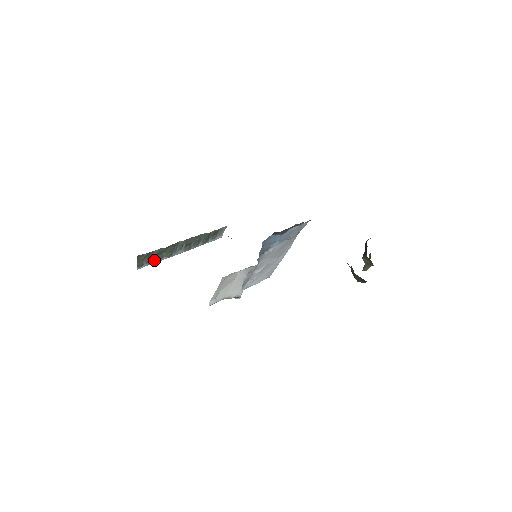
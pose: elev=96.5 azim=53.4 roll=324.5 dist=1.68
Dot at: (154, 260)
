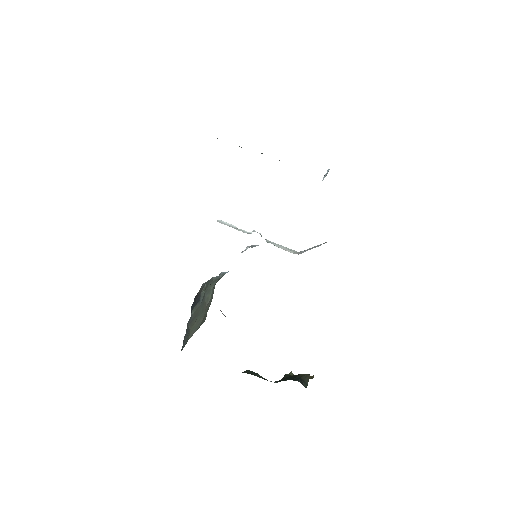
Dot at: occluded
